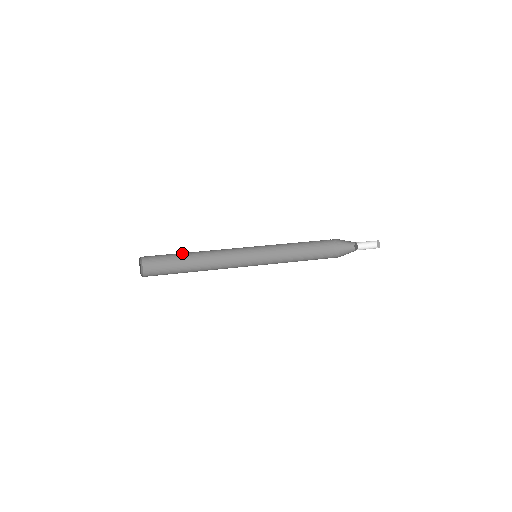
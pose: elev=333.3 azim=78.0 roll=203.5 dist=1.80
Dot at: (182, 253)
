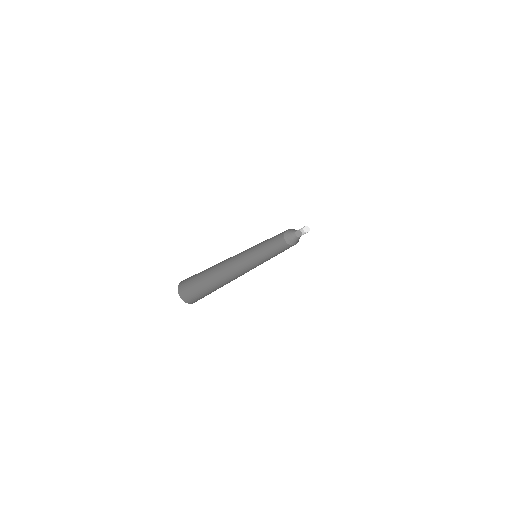
Dot at: (209, 268)
